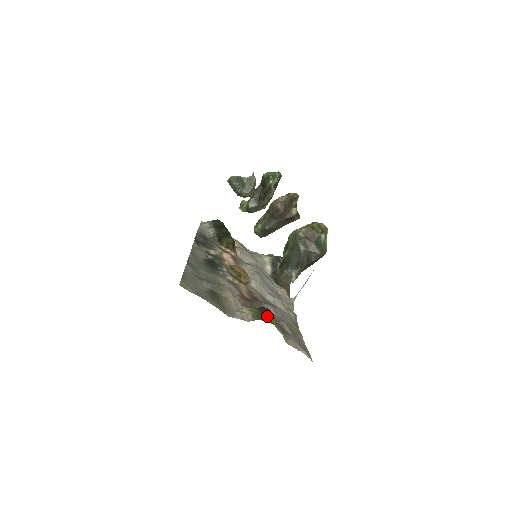
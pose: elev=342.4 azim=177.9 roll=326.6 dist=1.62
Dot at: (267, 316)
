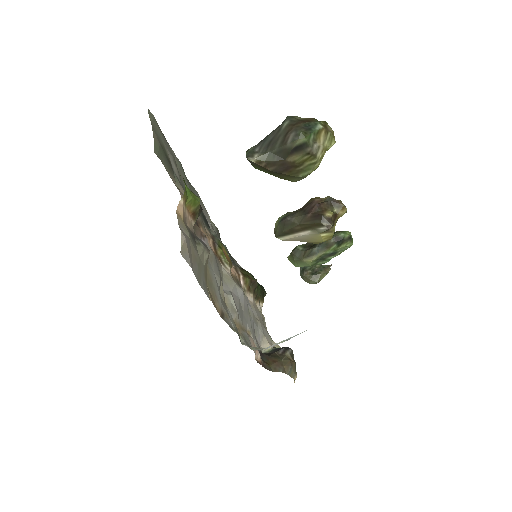
Dot at: occluded
